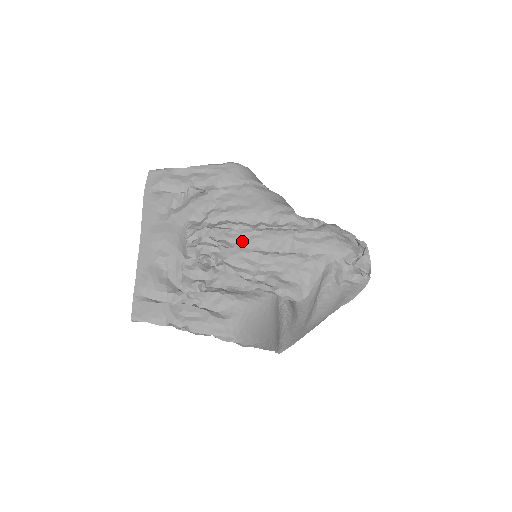
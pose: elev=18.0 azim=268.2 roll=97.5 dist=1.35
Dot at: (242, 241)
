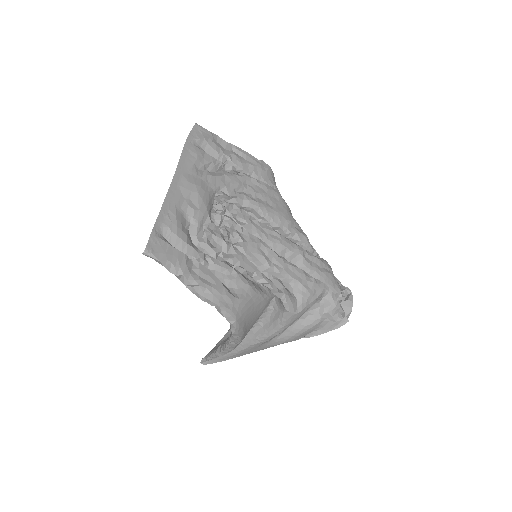
Dot at: (262, 234)
